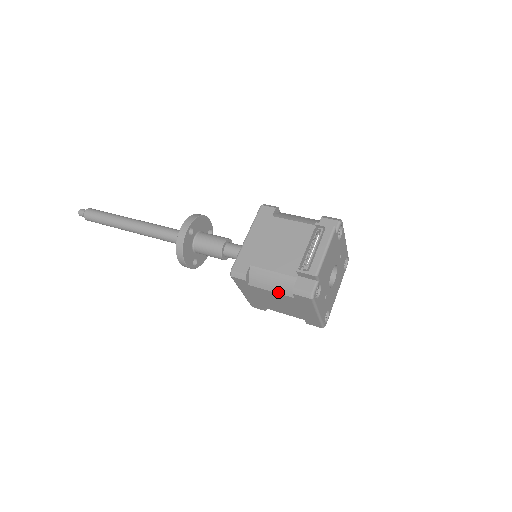
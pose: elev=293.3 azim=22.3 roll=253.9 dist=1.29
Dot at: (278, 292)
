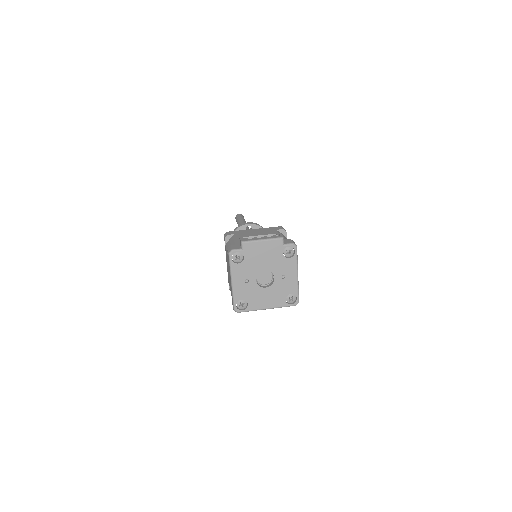
Dot at: occluded
